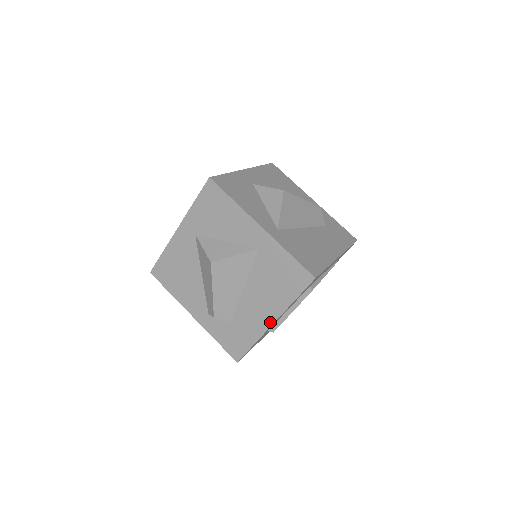
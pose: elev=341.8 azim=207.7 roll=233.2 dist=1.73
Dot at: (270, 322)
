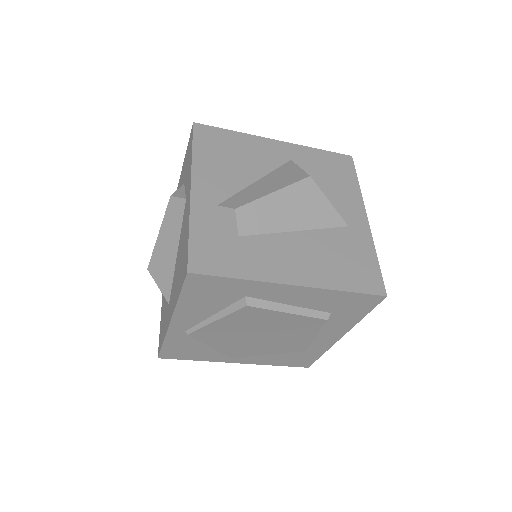
Dot at: (292, 280)
